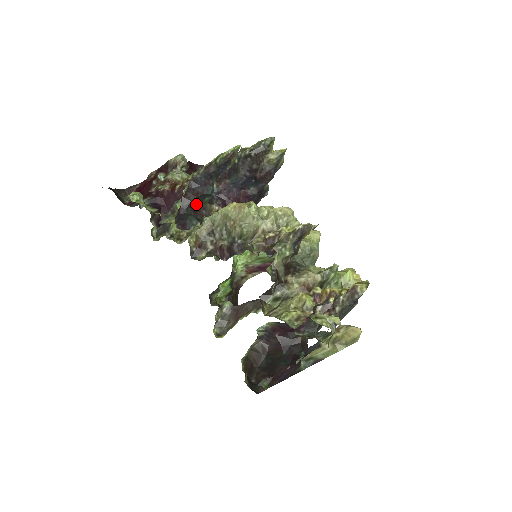
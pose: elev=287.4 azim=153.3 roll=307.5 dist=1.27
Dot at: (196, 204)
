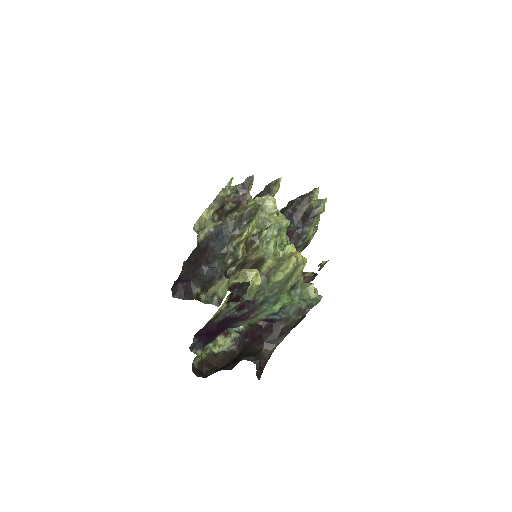
Dot at: occluded
